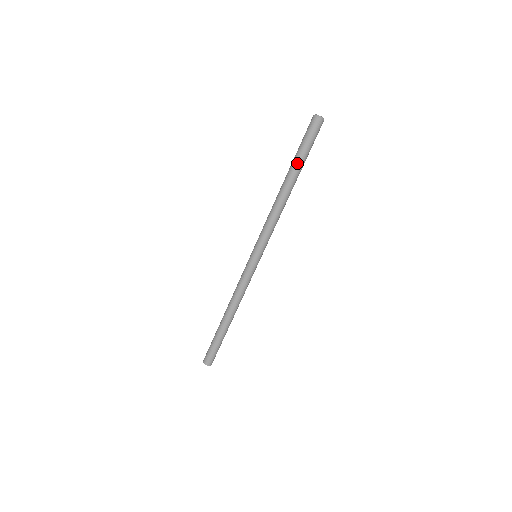
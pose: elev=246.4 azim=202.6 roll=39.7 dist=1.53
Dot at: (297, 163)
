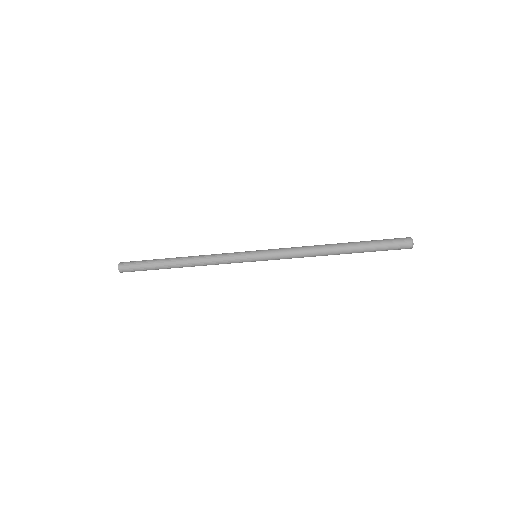
Dot at: (363, 252)
